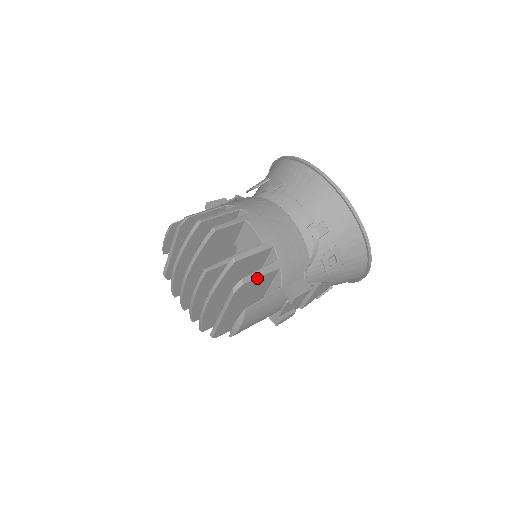
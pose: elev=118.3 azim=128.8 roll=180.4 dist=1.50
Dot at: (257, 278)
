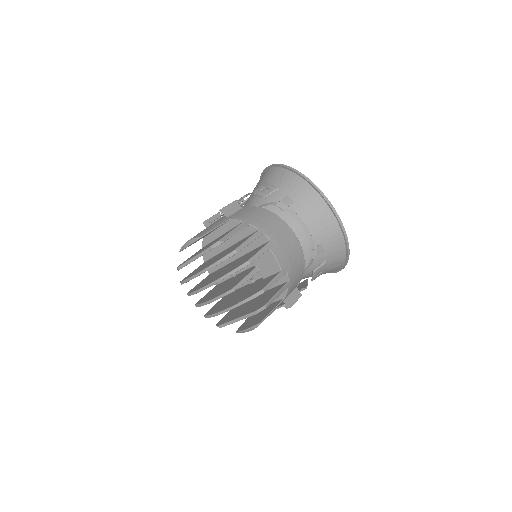
Dot at: occluded
